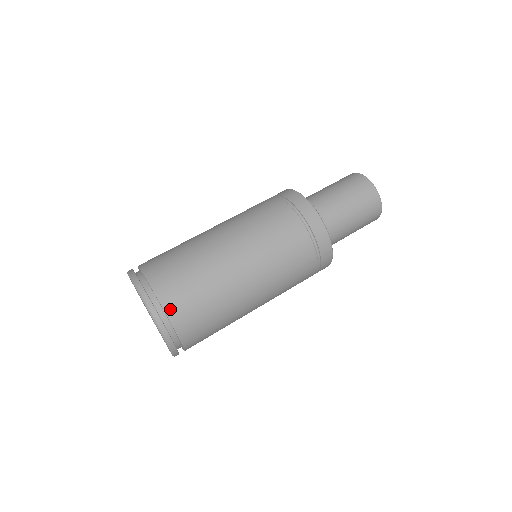
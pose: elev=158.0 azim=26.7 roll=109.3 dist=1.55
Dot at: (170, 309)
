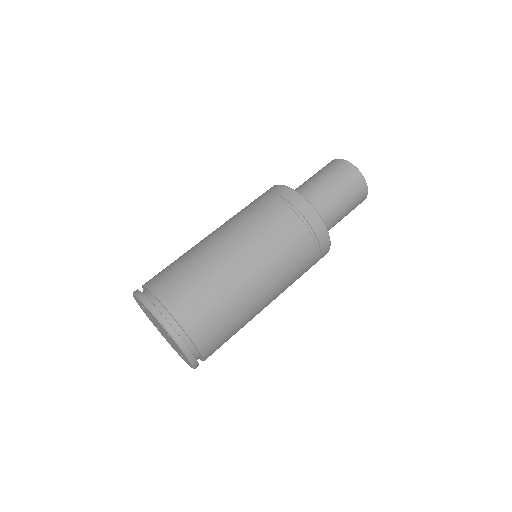
Dot at: (152, 285)
